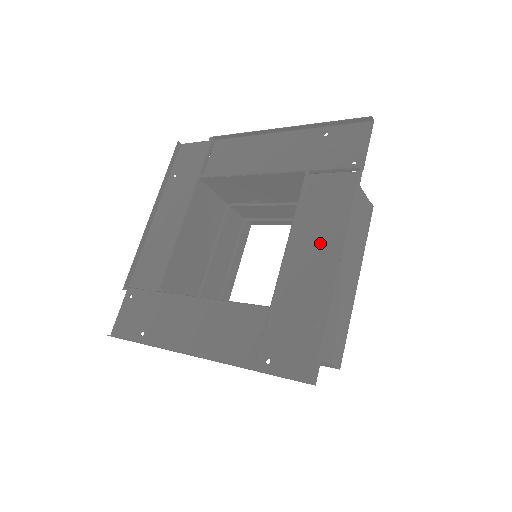
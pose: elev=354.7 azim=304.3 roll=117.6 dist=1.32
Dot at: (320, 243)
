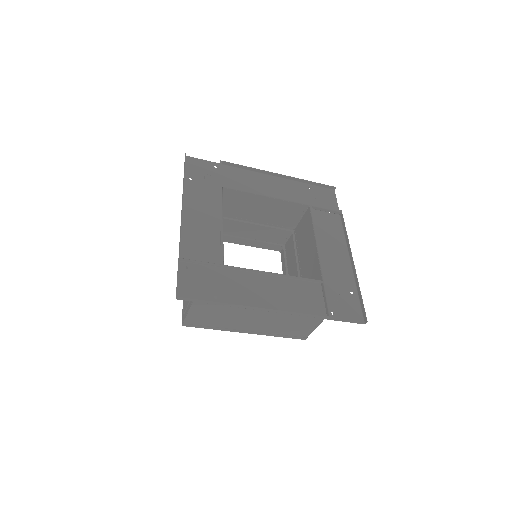
Dot at: (334, 248)
